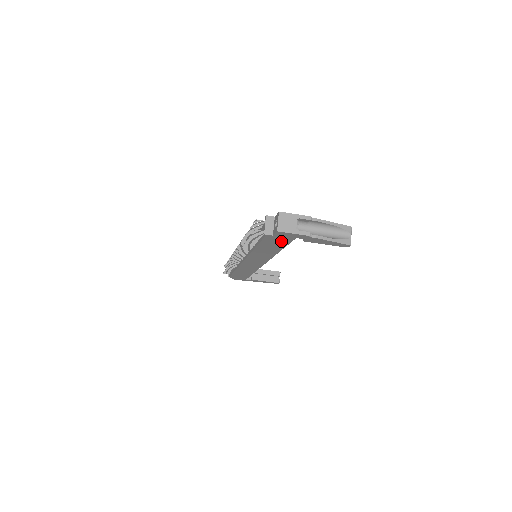
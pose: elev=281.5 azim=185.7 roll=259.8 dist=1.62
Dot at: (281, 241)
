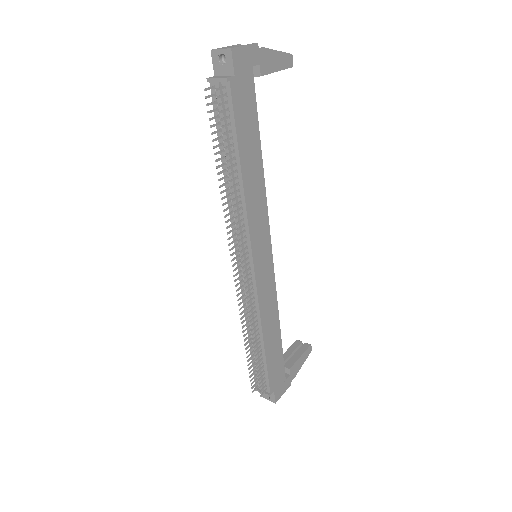
Dot at: (248, 99)
